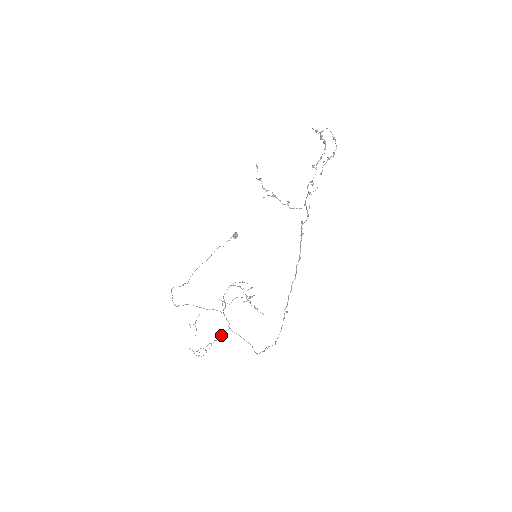
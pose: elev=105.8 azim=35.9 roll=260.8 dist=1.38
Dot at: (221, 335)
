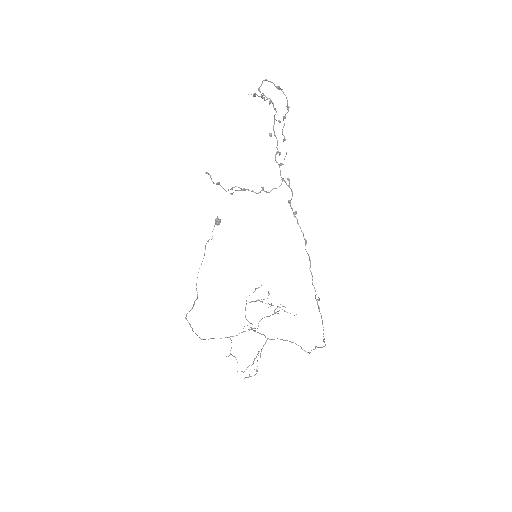
Dot at: (262, 348)
